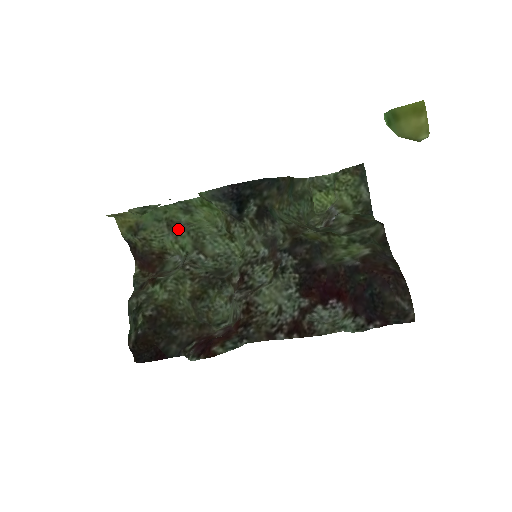
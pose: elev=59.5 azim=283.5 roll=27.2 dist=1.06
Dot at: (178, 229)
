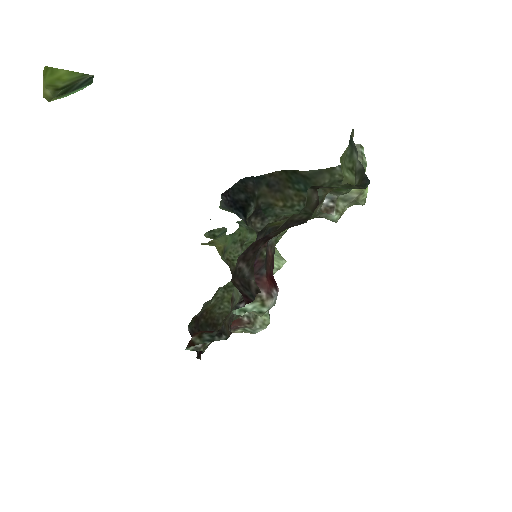
Dot at: occluded
